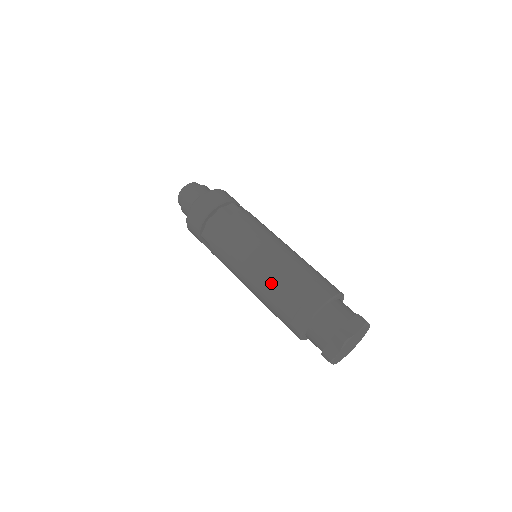
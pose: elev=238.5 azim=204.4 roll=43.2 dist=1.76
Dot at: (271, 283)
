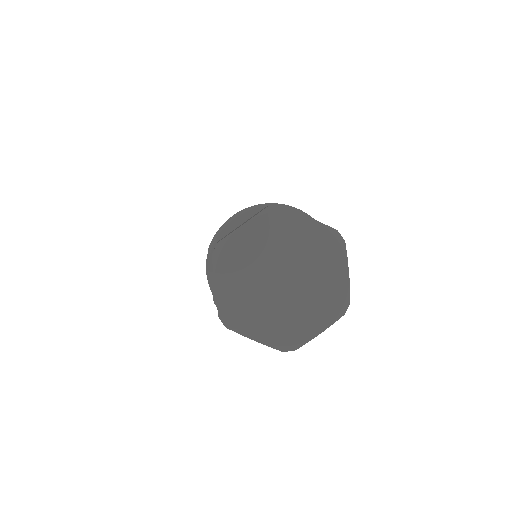
Dot at: occluded
